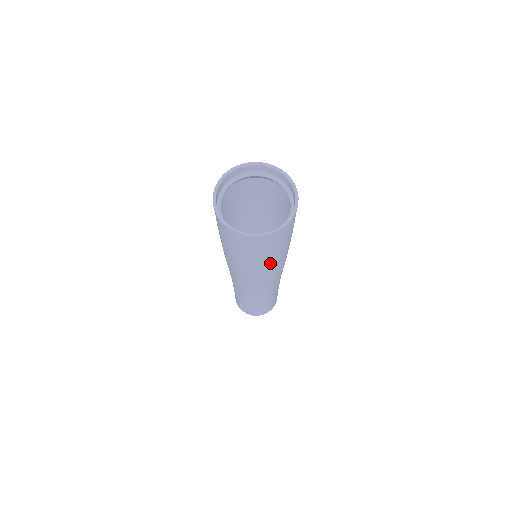
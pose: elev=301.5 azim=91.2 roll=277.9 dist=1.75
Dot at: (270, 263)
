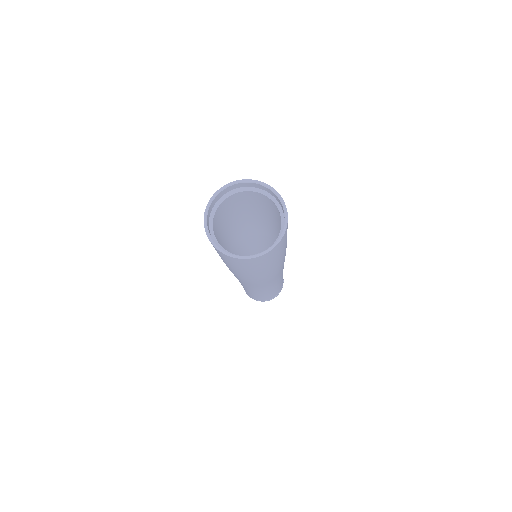
Dot at: (238, 272)
